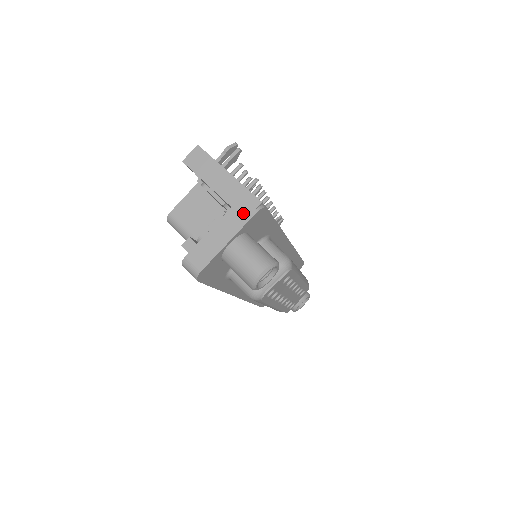
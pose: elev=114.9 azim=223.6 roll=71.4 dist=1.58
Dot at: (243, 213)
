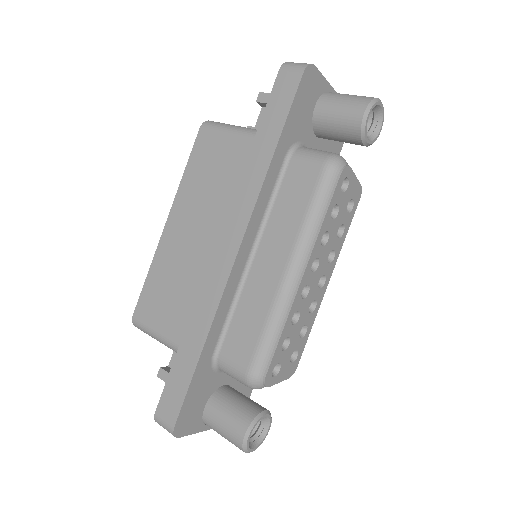
Dot at: occluded
